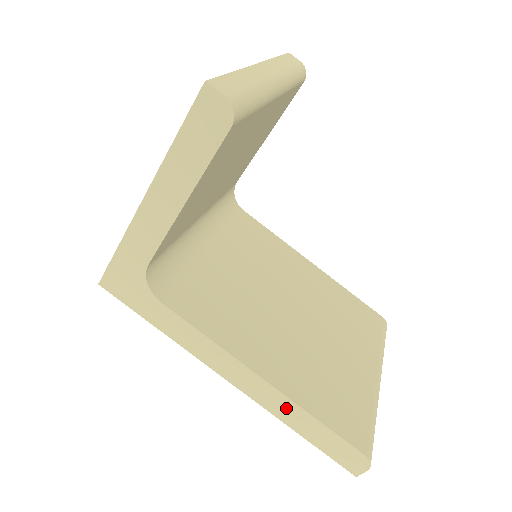
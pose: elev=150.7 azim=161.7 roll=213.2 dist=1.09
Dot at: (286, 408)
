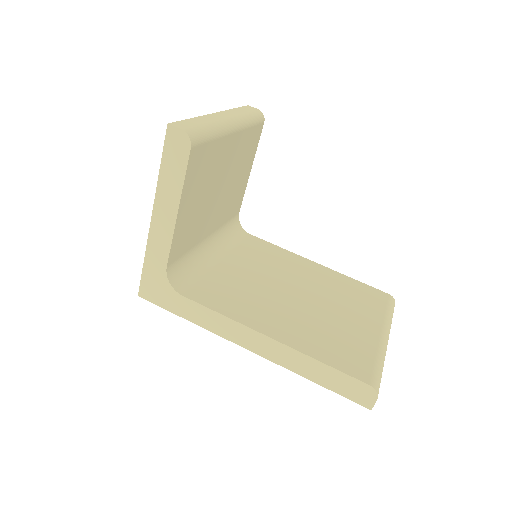
Dot at: (295, 359)
